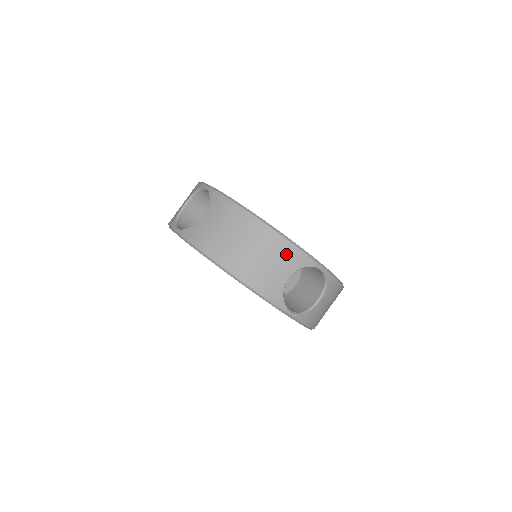
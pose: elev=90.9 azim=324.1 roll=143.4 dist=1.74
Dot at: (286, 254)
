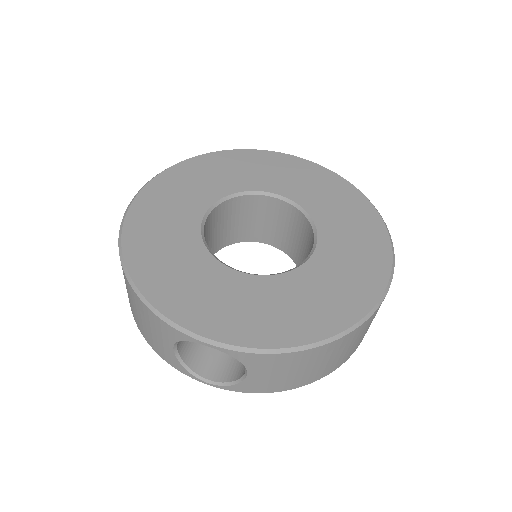
Dot at: (154, 322)
